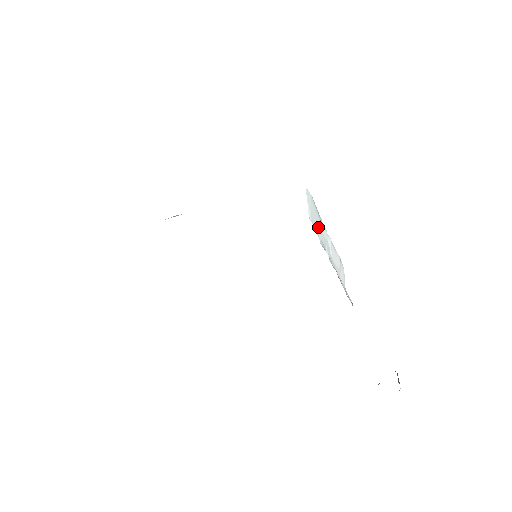
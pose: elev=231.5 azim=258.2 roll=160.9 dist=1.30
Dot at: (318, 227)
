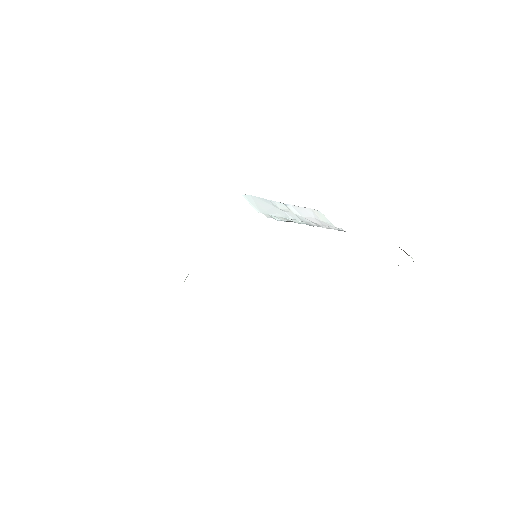
Dot at: (271, 210)
